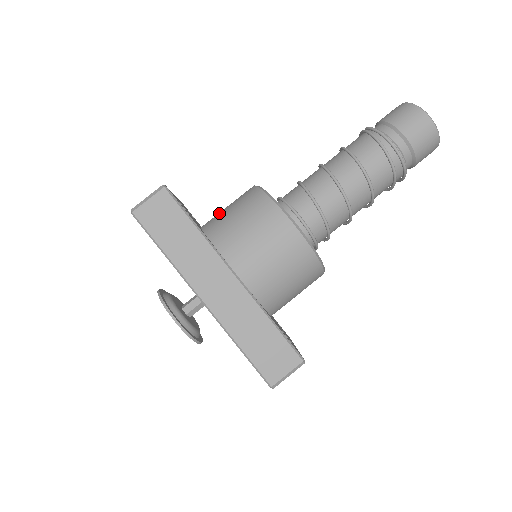
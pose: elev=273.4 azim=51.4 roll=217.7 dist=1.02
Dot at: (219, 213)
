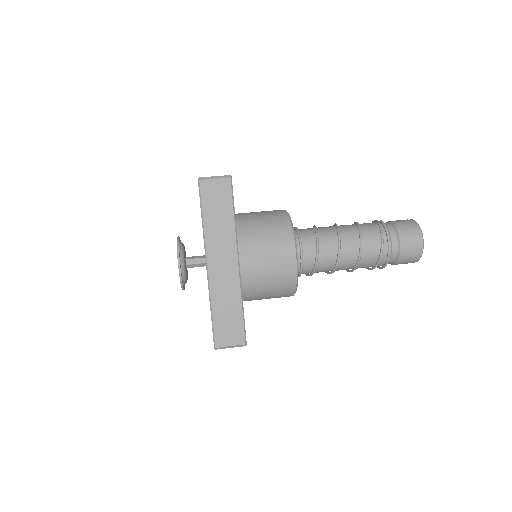
Dot at: (251, 213)
